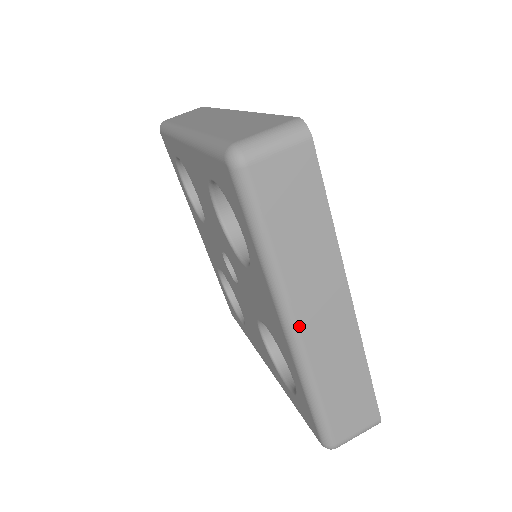
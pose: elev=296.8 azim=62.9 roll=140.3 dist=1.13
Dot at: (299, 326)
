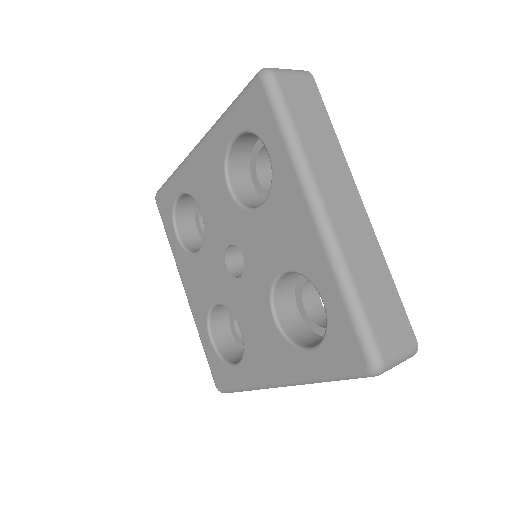
Dot at: (326, 207)
